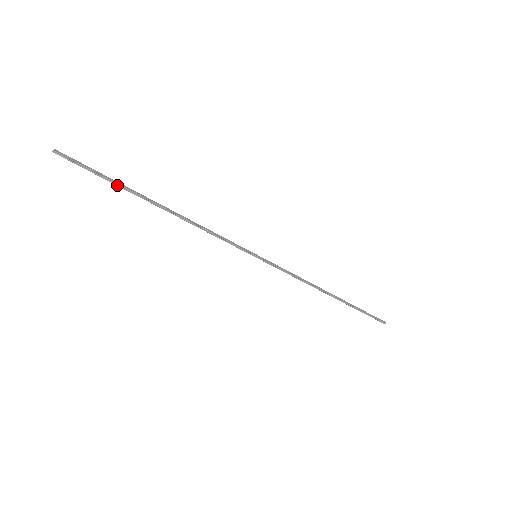
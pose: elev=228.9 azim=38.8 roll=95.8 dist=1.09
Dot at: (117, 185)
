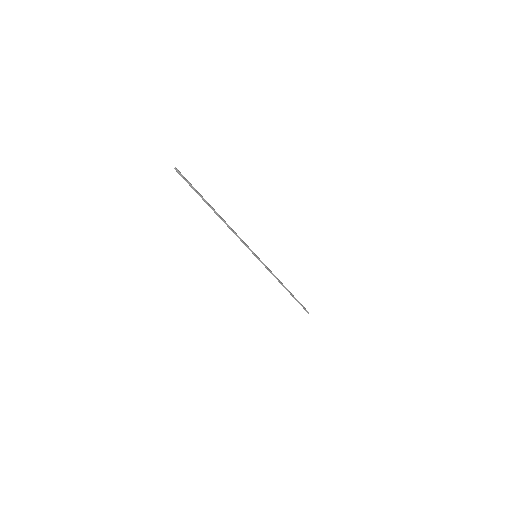
Dot at: (200, 196)
